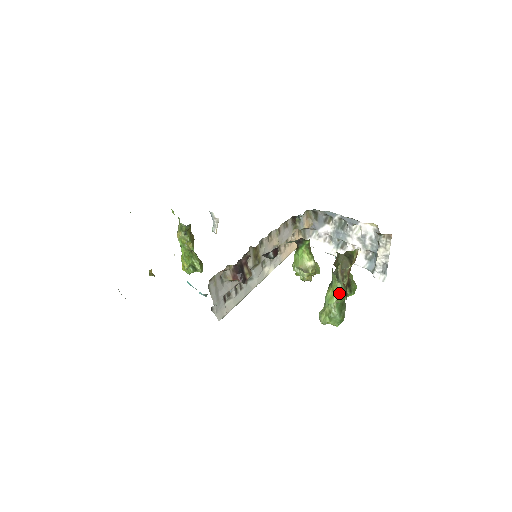
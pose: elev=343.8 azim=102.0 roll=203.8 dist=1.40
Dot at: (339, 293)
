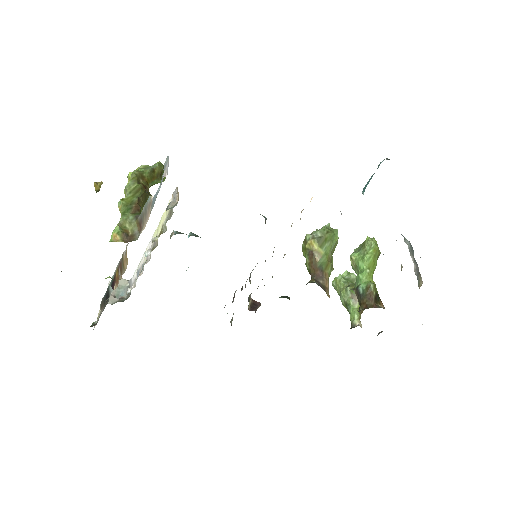
Dot at: occluded
